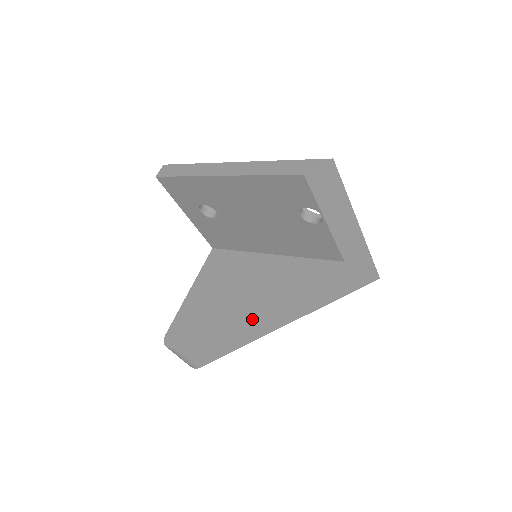
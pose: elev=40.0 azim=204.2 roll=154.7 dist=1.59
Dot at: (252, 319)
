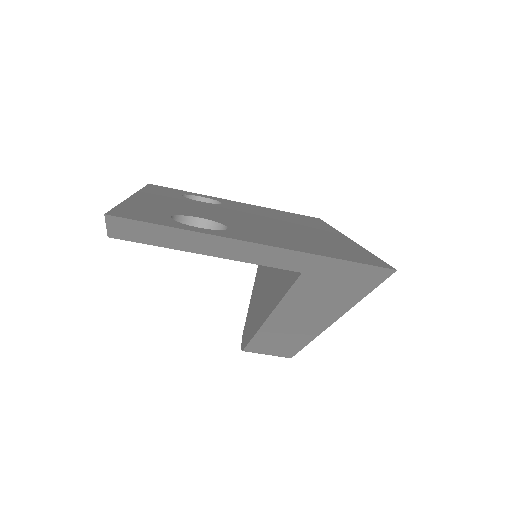
Dot at: (279, 328)
